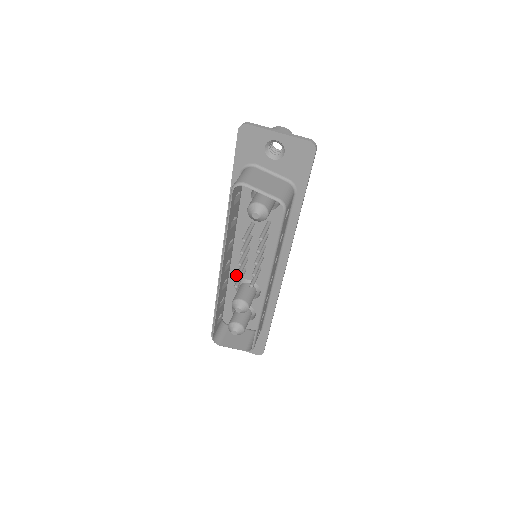
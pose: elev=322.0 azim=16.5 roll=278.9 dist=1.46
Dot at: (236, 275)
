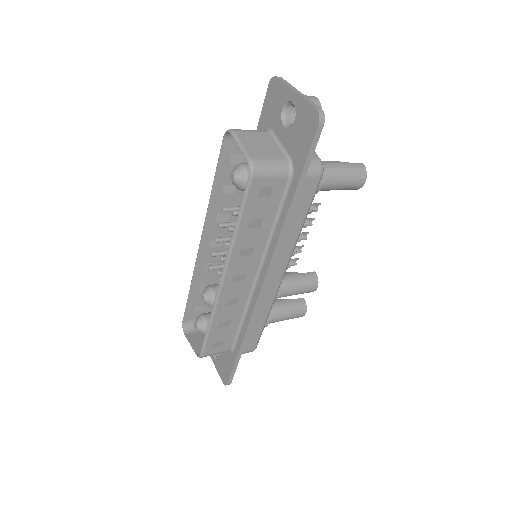
Dot at: (212, 252)
